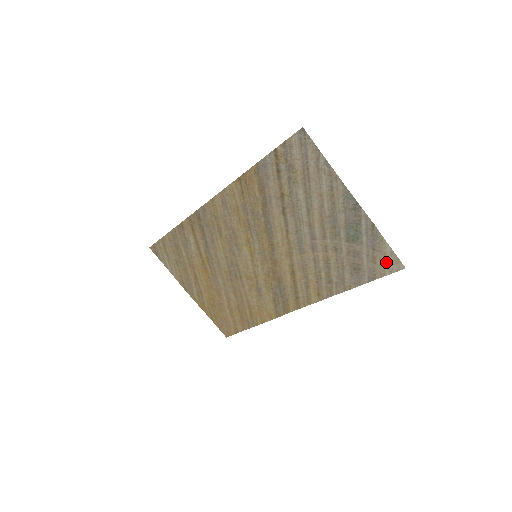
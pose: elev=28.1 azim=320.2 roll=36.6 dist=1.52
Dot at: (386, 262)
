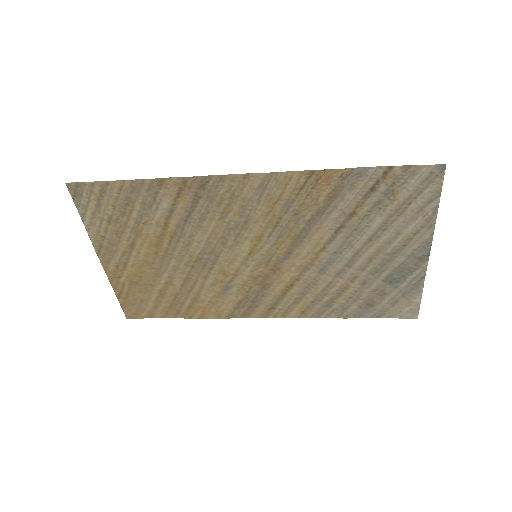
Dot at: (404, 309)
